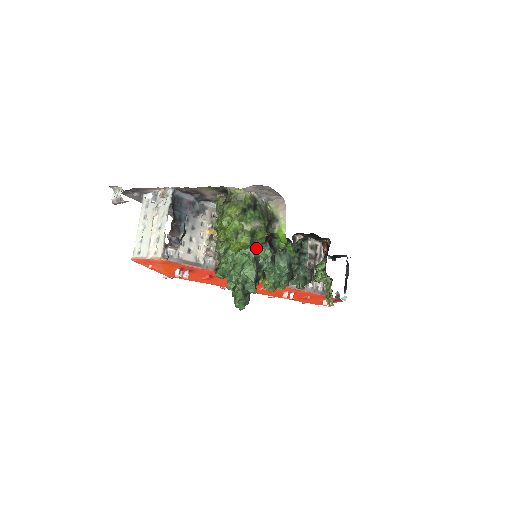
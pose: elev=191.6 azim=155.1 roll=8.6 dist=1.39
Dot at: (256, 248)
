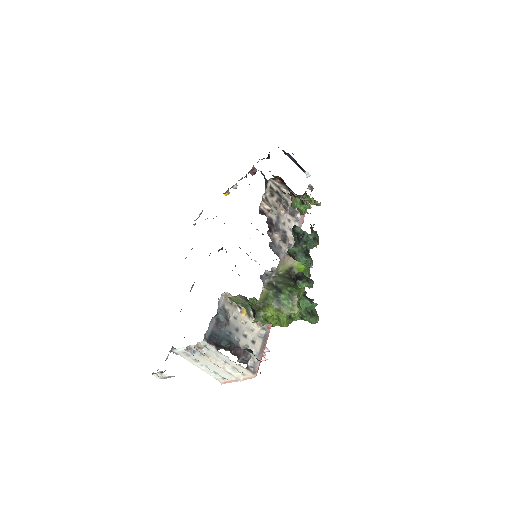
Dot at: occluded
